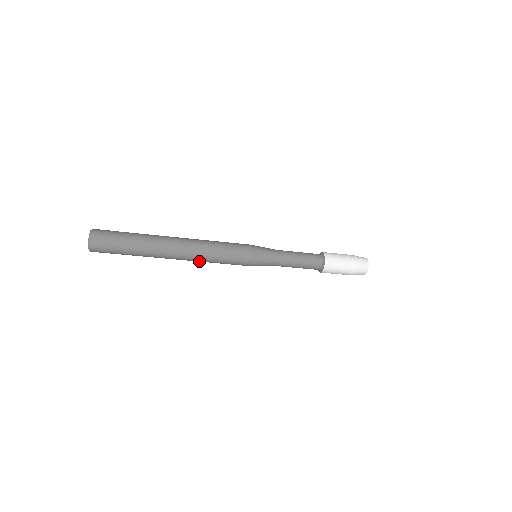
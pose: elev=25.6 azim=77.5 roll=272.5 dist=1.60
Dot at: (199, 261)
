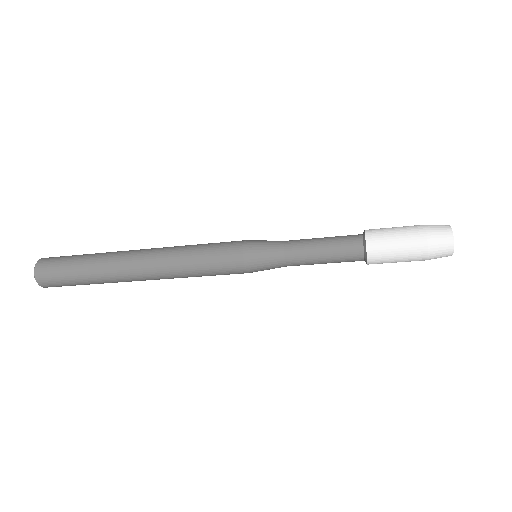
Dot at: occluded
